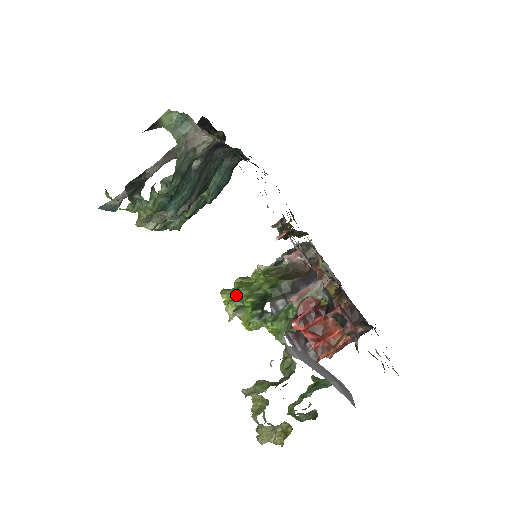
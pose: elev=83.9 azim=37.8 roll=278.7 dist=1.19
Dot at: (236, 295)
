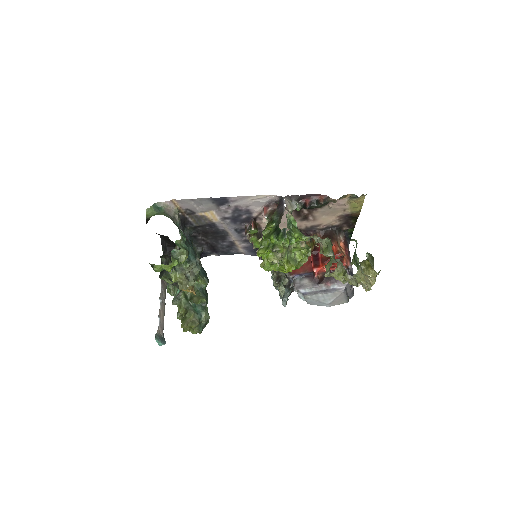
Dot at: (264, 246)
